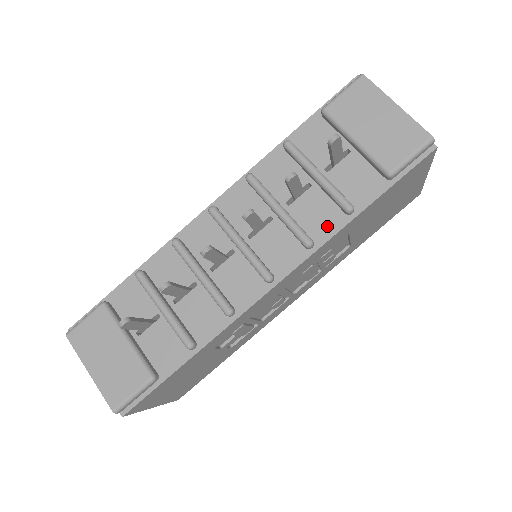
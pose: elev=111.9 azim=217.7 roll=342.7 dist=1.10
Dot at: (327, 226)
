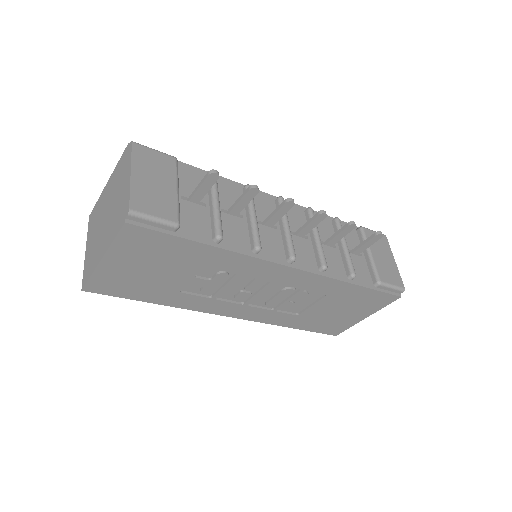
Dot at: (335, 272)
